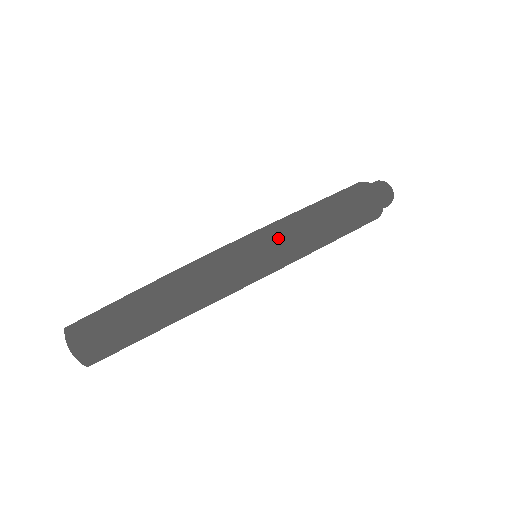
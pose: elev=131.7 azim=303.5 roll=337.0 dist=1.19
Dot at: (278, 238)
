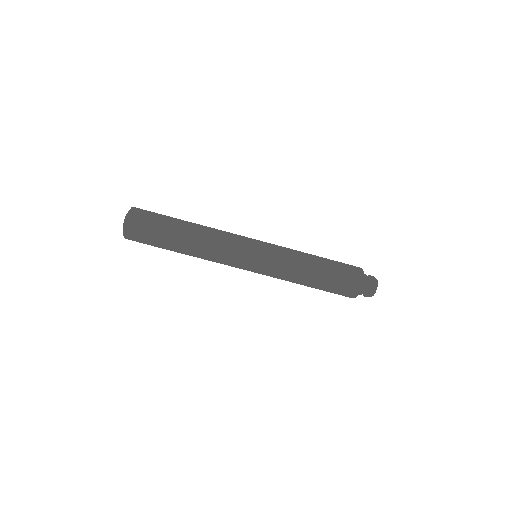
Dot at: (266, 275)
